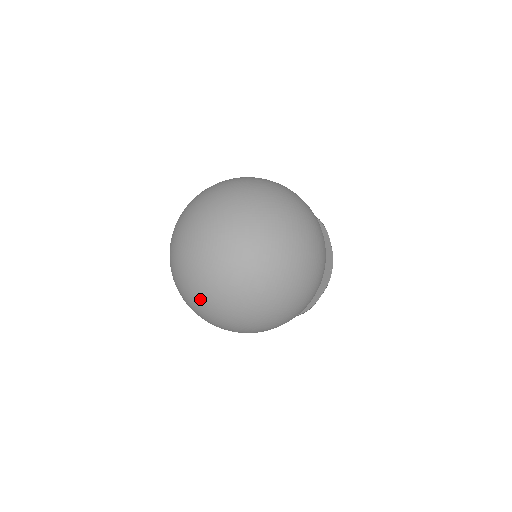
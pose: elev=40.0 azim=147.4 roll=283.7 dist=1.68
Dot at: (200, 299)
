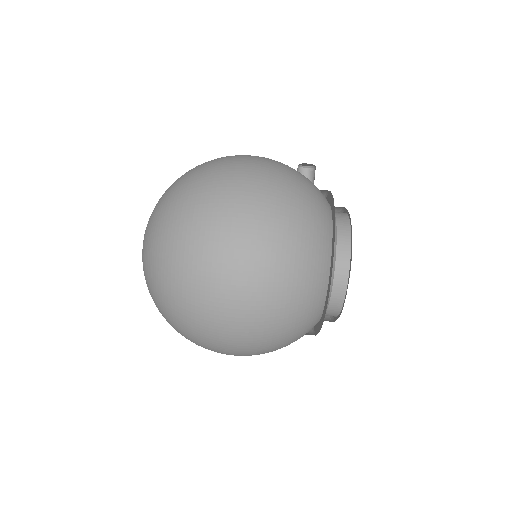
Dot at: occluded
